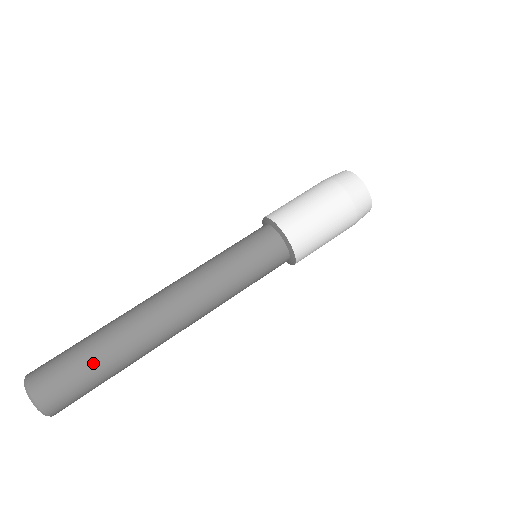
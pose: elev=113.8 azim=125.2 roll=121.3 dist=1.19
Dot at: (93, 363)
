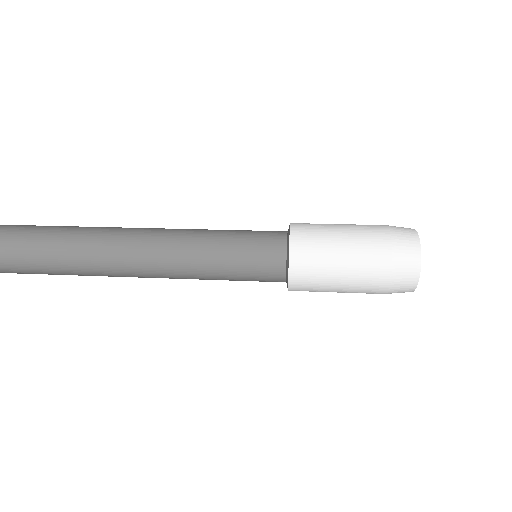
Dot at: occluded
